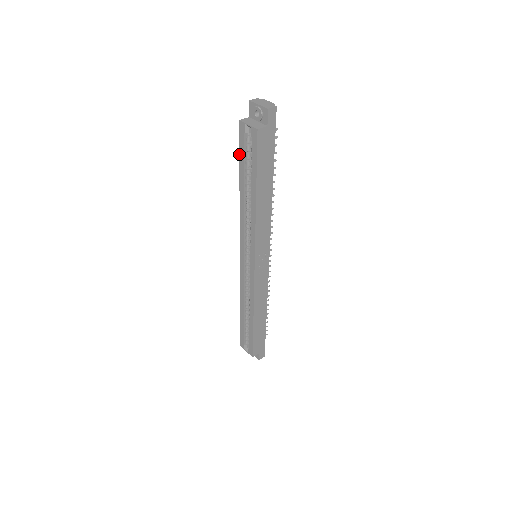
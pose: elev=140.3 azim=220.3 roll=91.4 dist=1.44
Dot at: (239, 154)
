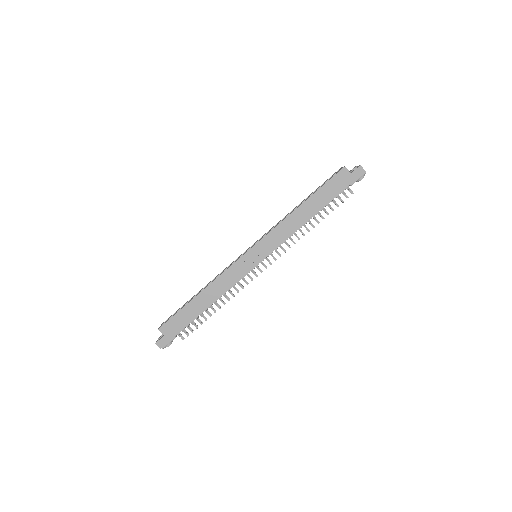
Dot at: occluded
